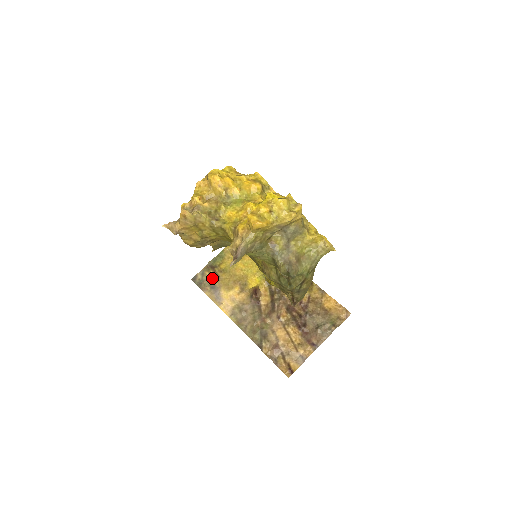
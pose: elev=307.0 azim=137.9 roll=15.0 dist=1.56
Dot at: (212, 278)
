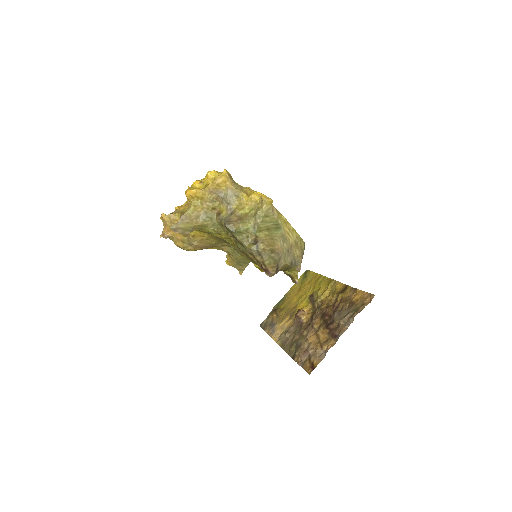
Dot at: (273, 318)
